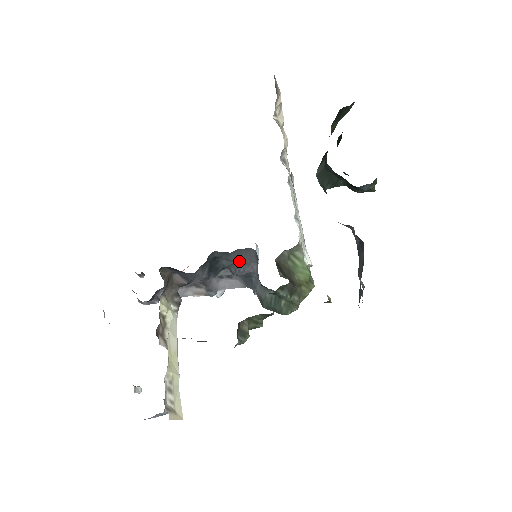
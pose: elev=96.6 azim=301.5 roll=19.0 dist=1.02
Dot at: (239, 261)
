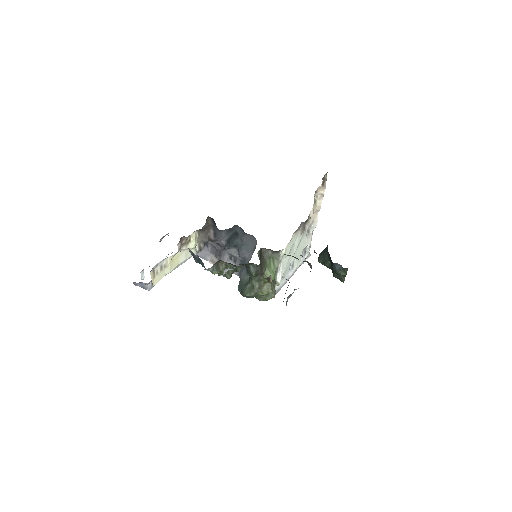
Dot at: (246, 245)
